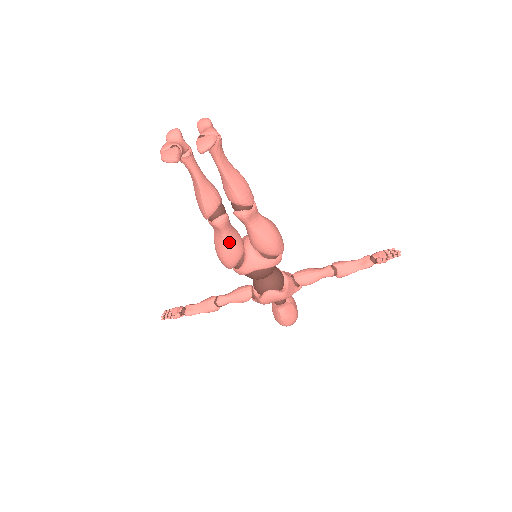
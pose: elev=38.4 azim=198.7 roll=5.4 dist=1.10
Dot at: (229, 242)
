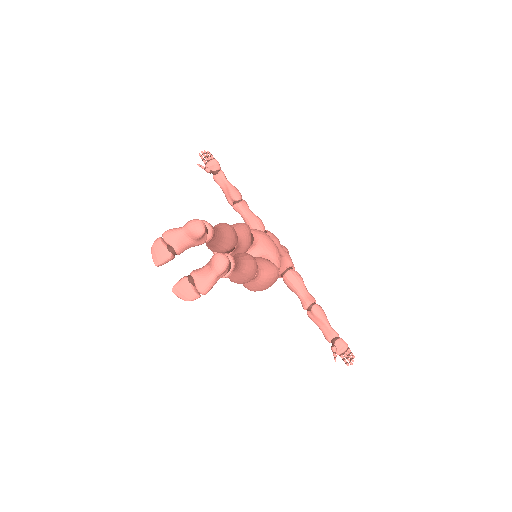
Dot at: occluded
